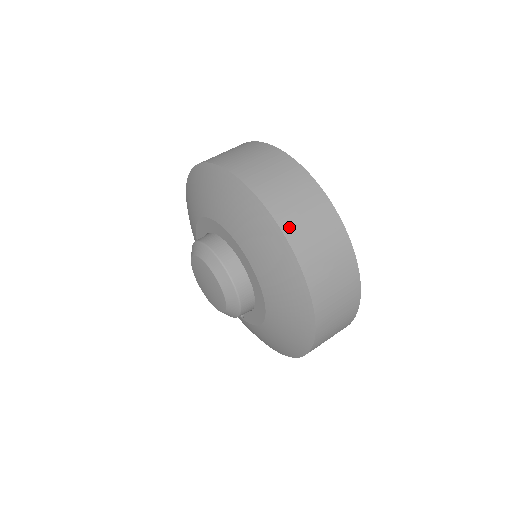
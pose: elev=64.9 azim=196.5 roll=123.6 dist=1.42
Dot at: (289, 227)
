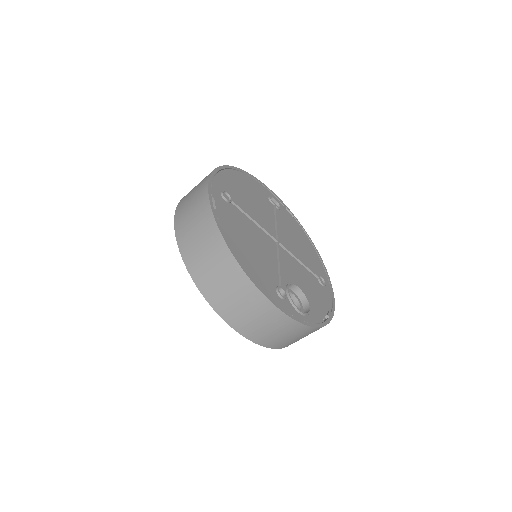
Dot at: (209, 293)
